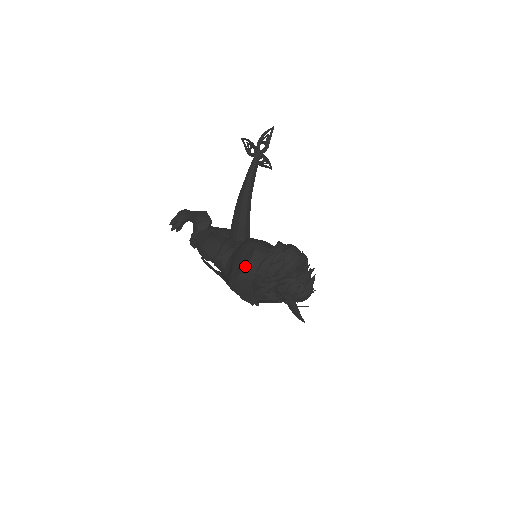
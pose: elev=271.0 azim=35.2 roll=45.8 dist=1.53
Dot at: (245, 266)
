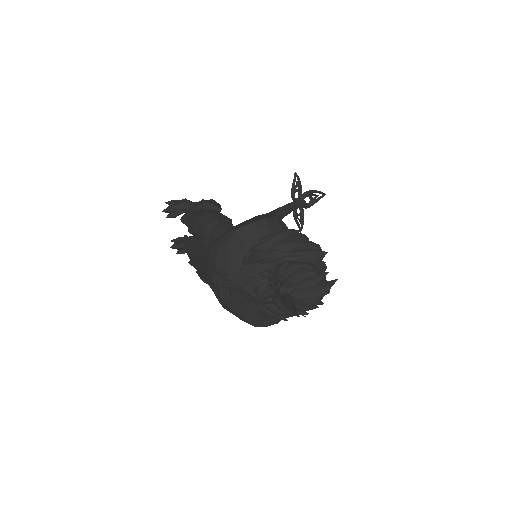
Dot at: (254, 221)
